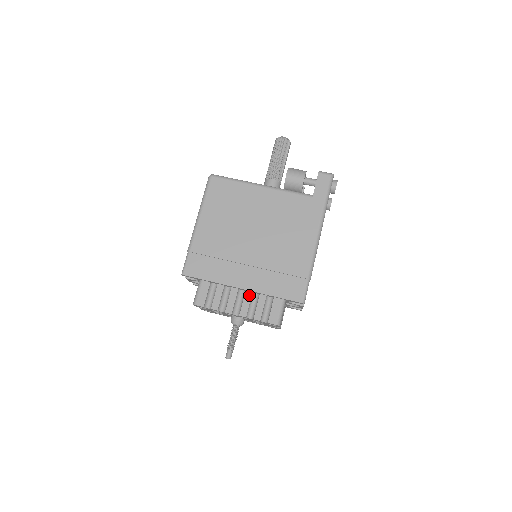
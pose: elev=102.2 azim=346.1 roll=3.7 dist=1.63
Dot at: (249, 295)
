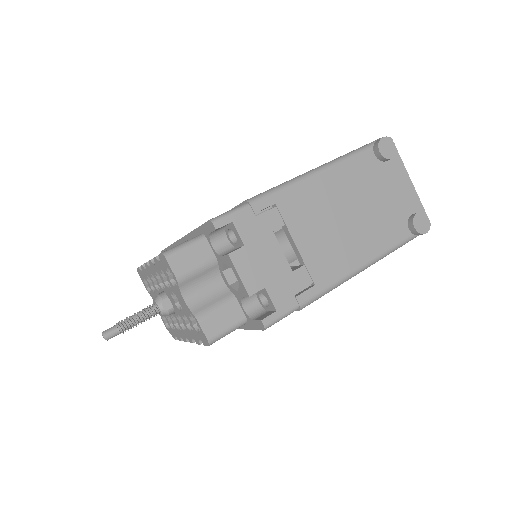
Dot at: occluded
